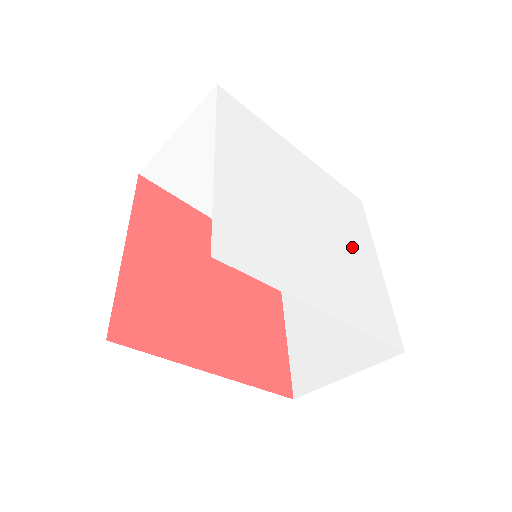
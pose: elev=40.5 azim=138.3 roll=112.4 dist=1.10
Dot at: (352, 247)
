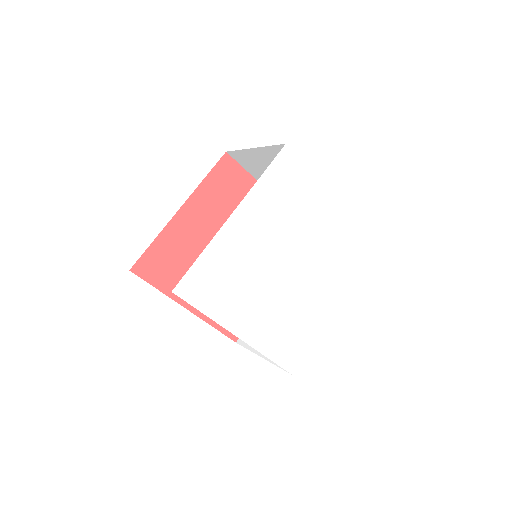
Dot at: (314, 222)
